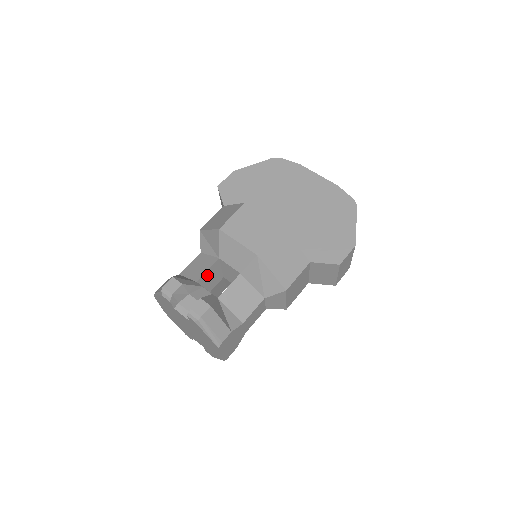
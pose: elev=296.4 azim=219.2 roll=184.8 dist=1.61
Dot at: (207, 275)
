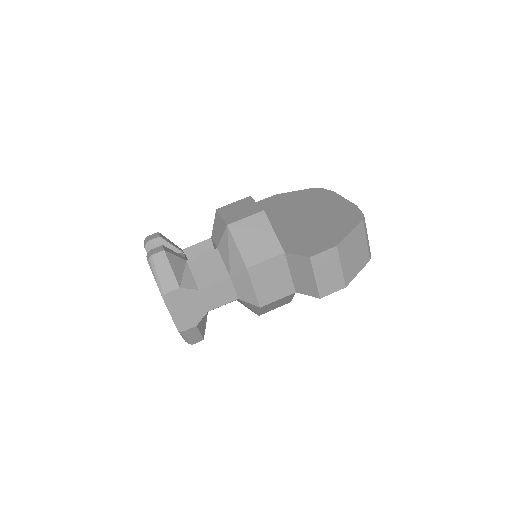
Dot at: (196, 250)
